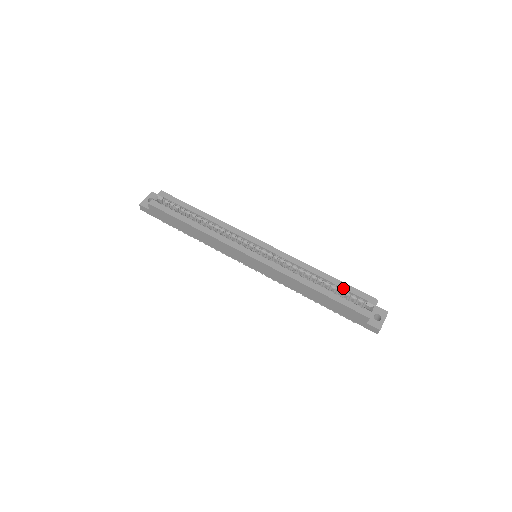
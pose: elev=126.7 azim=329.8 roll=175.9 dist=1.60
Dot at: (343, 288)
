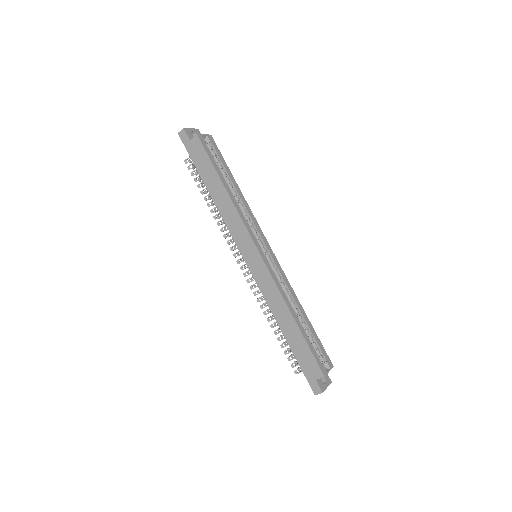
Dot at: (314, 336)
